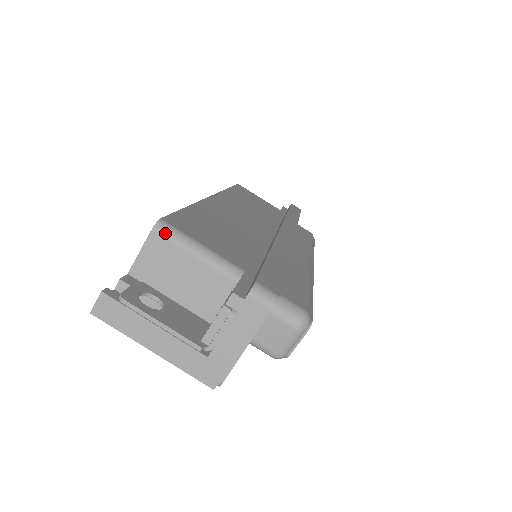
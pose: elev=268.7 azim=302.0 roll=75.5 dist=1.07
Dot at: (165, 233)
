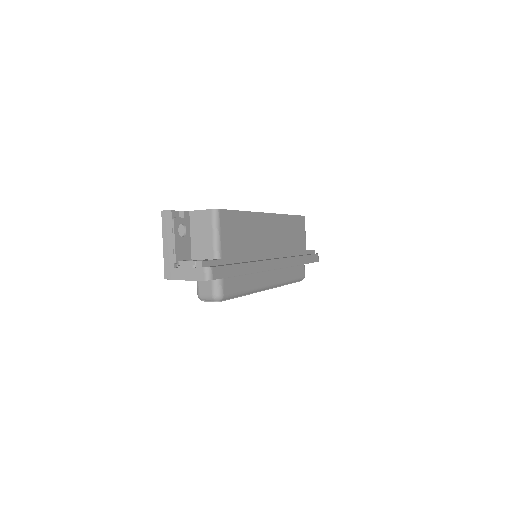
Dot at: (214, 216)
